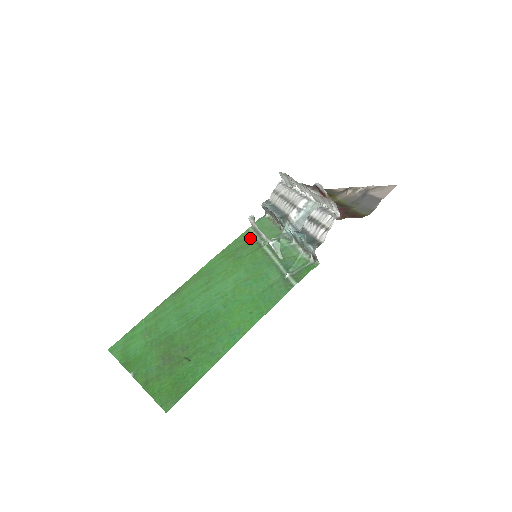
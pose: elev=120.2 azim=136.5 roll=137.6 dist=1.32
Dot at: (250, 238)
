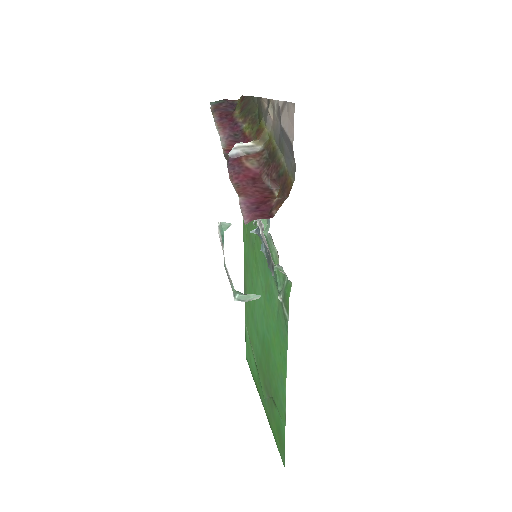
Dot at: occluded
